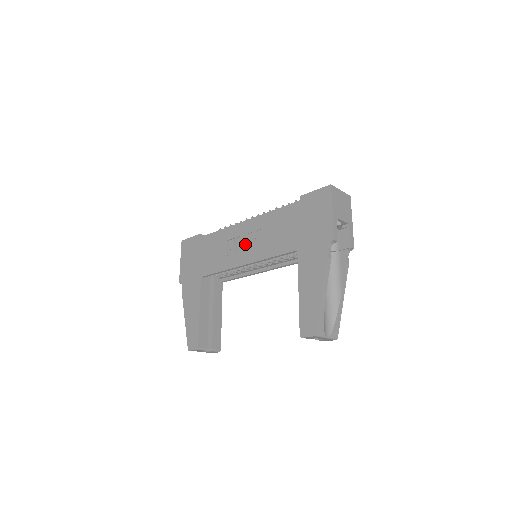
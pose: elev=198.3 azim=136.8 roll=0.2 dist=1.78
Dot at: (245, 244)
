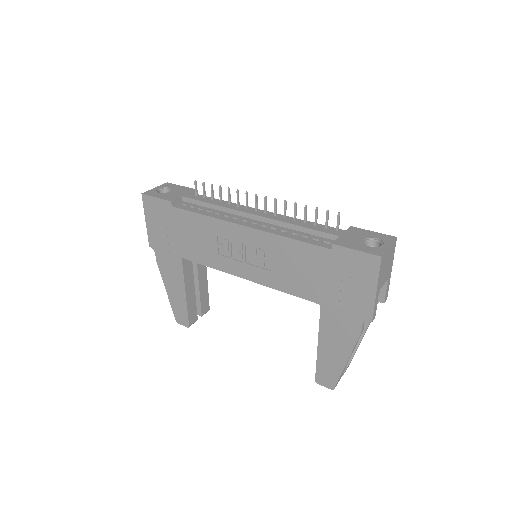
Dot at: (245, 256)
